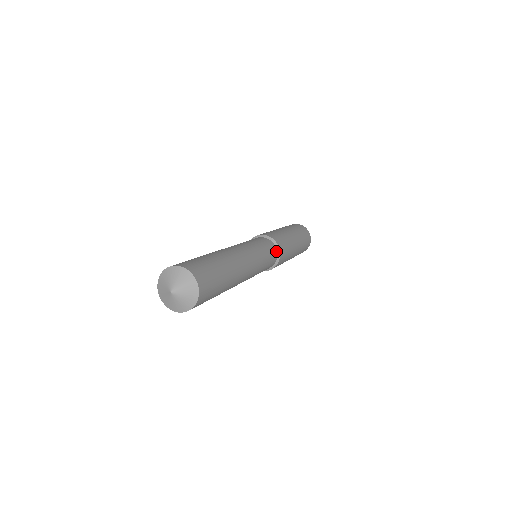
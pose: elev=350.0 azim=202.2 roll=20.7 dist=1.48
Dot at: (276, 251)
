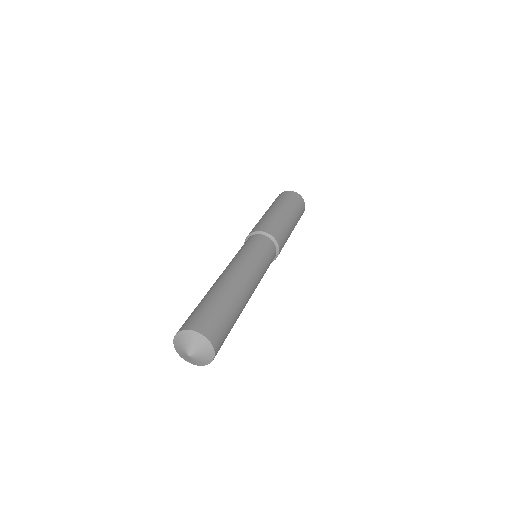
Dot at: (265, 237)
